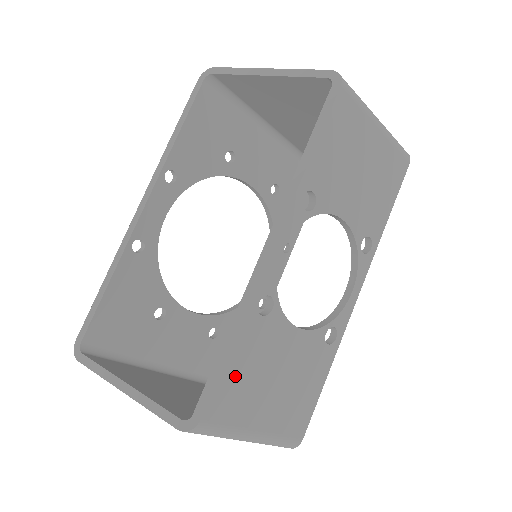
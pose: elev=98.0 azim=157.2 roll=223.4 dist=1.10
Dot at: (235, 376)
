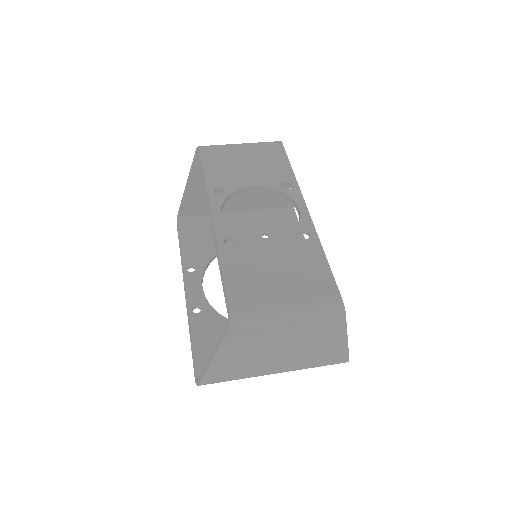
Dot at: (238, 281)
